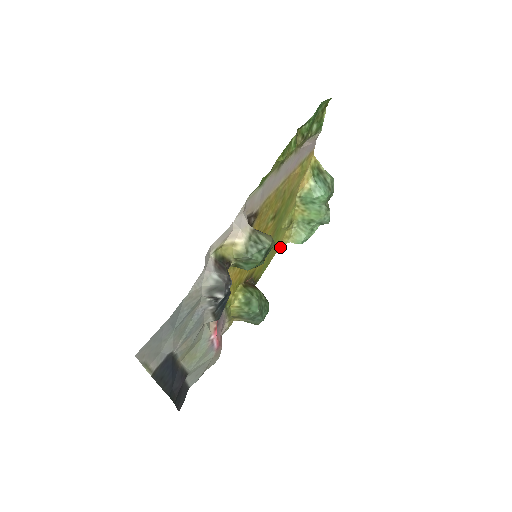
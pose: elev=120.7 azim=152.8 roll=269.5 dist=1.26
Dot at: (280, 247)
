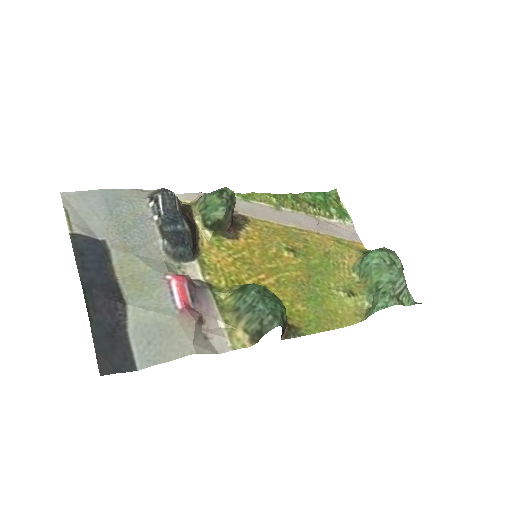
Dot at: (349, 324)
